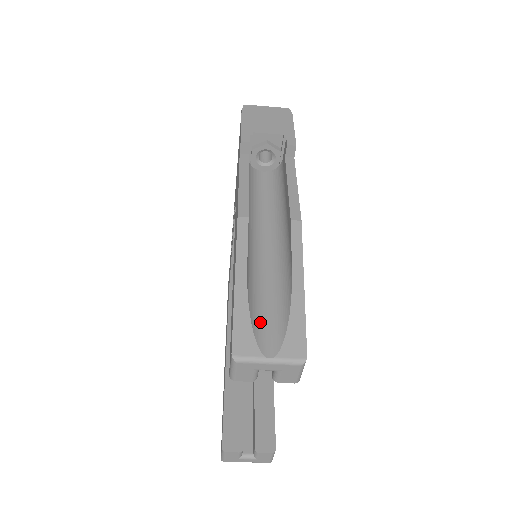
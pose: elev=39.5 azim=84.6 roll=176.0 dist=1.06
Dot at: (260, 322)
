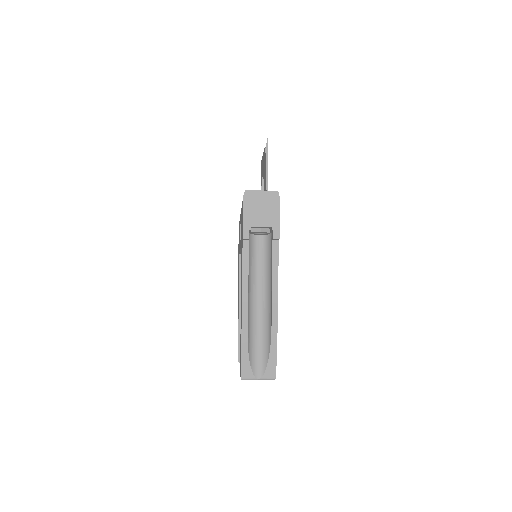
Dot at: (254, 359)
